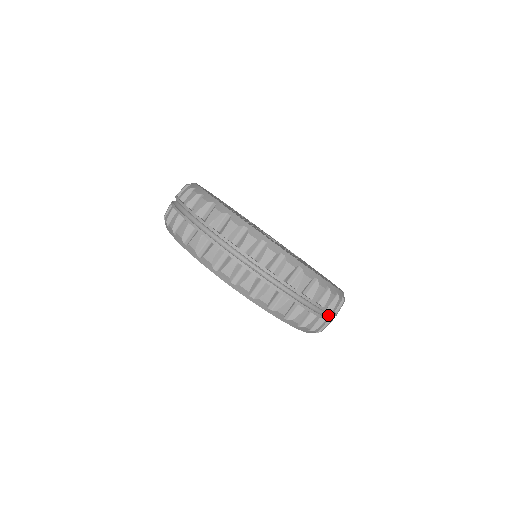
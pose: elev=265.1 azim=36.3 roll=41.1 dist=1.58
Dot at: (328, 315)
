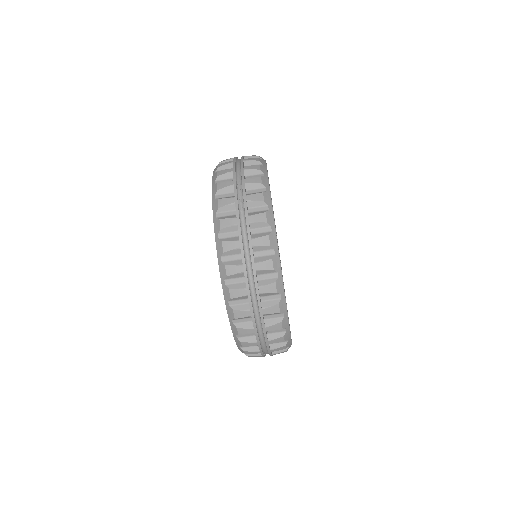
Dot at: occluded
